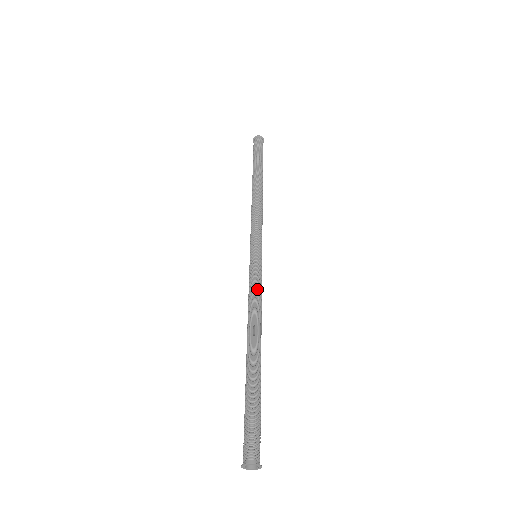
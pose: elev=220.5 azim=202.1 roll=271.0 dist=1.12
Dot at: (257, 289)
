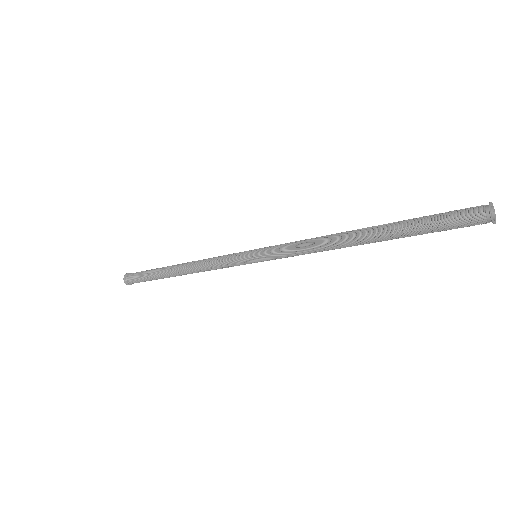
Dot at: (295, 242)
